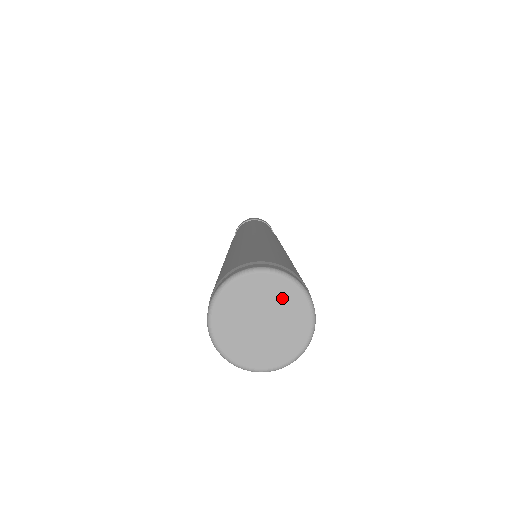
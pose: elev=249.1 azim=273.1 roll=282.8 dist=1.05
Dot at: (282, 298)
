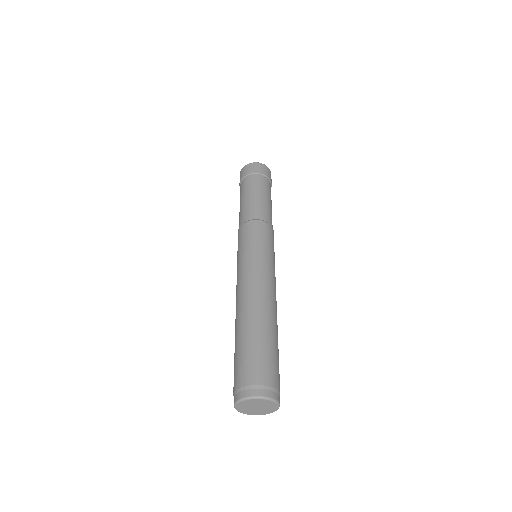
Dot at: (261, 402)
